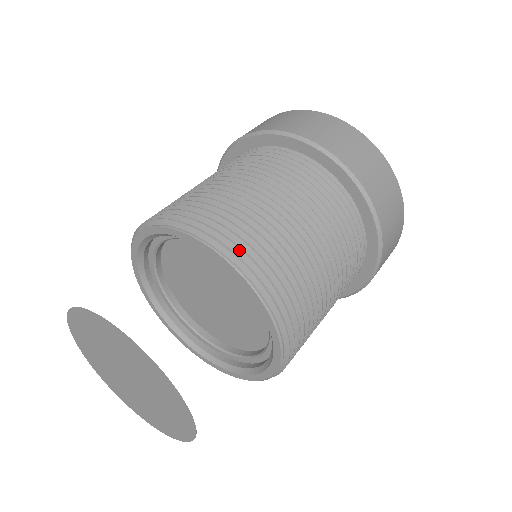
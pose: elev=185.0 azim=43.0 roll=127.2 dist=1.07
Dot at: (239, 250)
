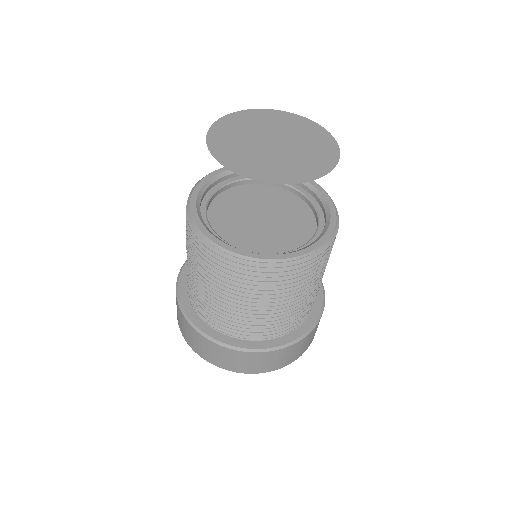
Dot at: occluded
